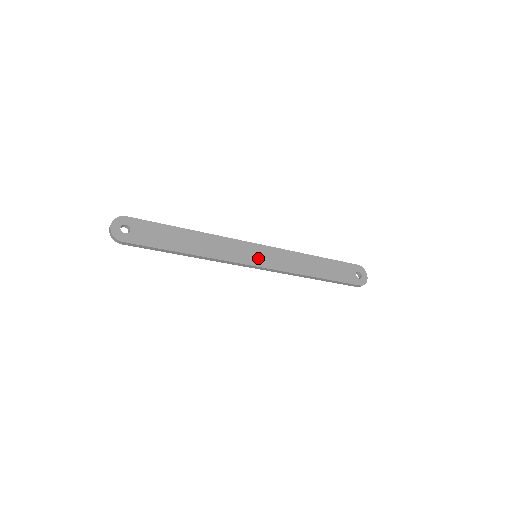
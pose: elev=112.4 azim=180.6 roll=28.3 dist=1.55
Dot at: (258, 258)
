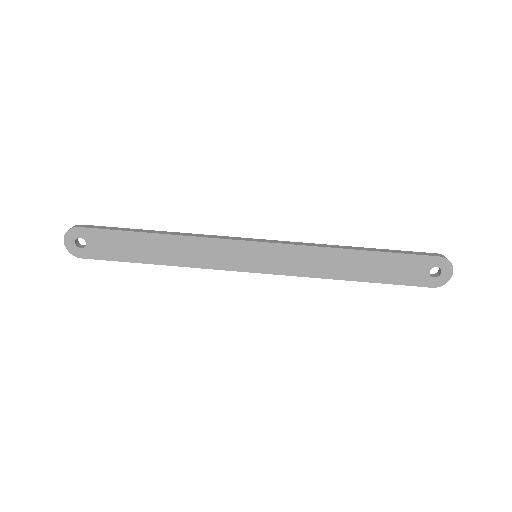
Dot at: (257, 261)
